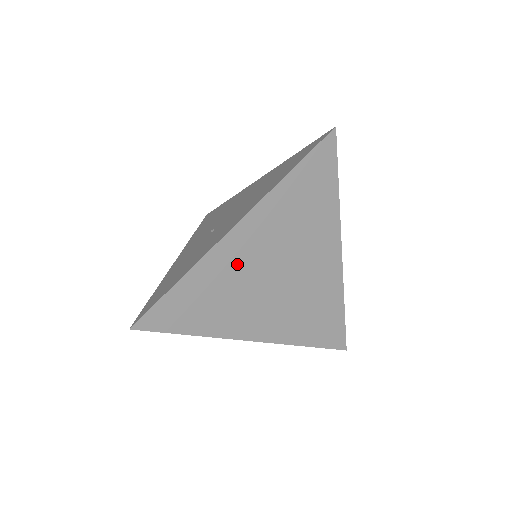
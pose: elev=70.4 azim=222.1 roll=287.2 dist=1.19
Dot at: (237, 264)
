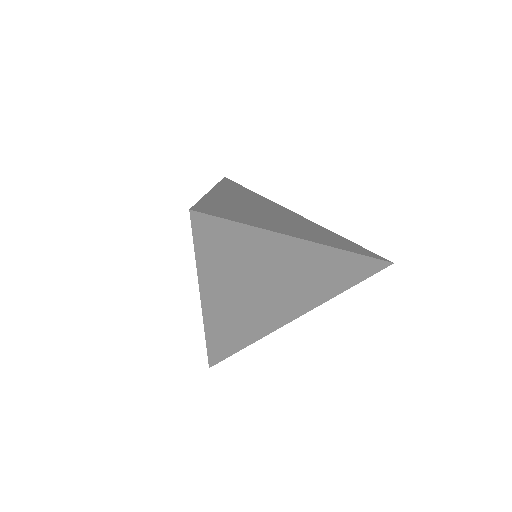
Dot at: (235, 203)
